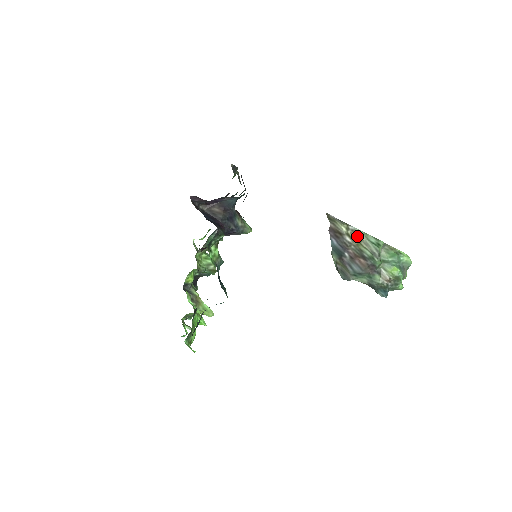
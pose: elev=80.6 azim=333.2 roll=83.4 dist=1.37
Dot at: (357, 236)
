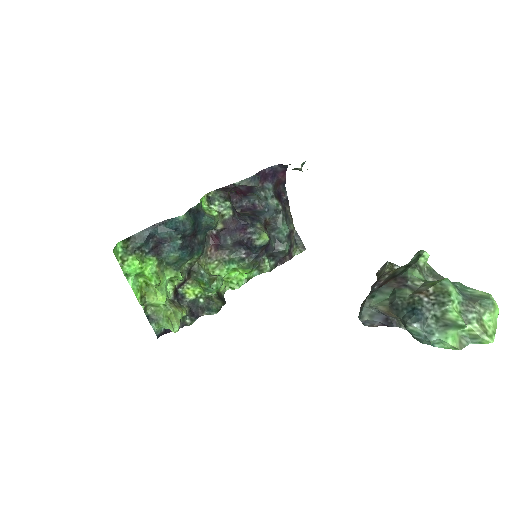
Dot at: occluded
